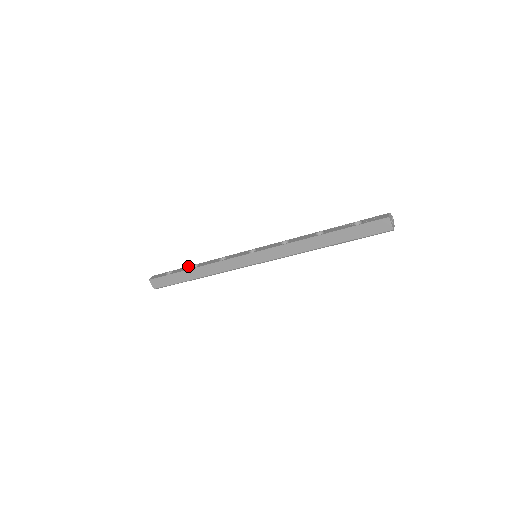
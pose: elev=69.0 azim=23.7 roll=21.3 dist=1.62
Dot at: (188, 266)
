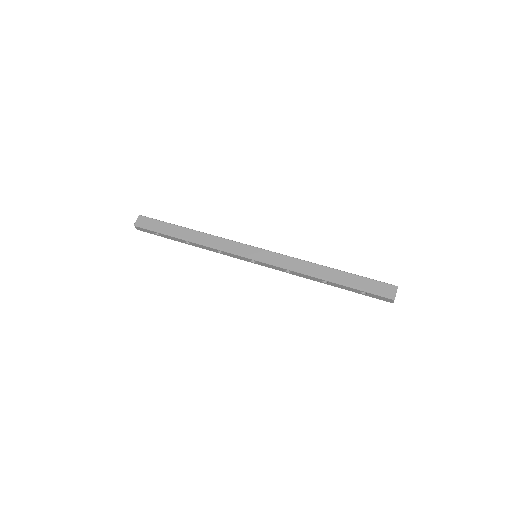
Dot at: occluded
